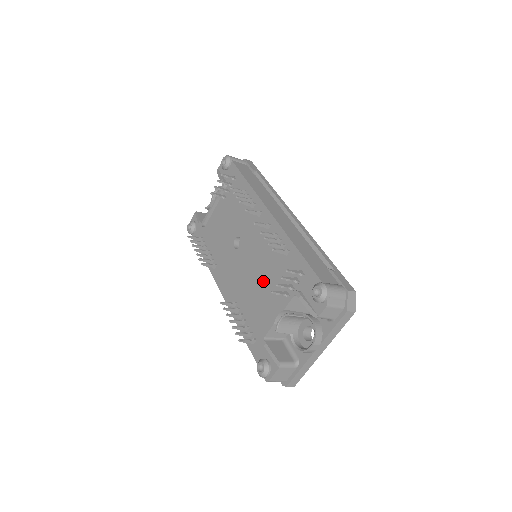
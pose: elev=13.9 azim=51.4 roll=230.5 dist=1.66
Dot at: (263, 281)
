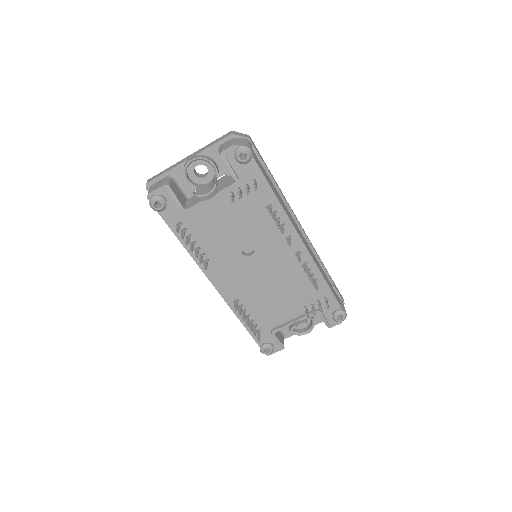
Dot at: (279, 293)
